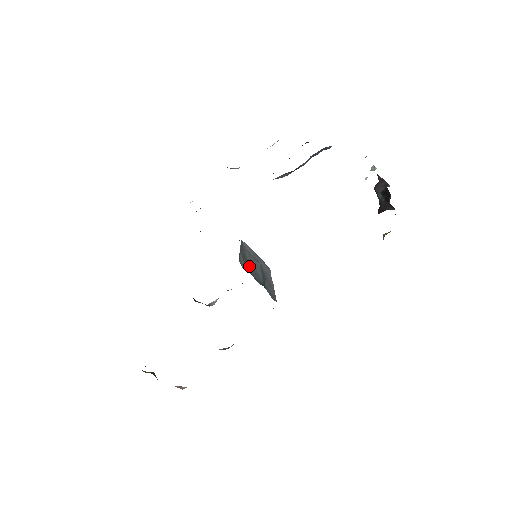
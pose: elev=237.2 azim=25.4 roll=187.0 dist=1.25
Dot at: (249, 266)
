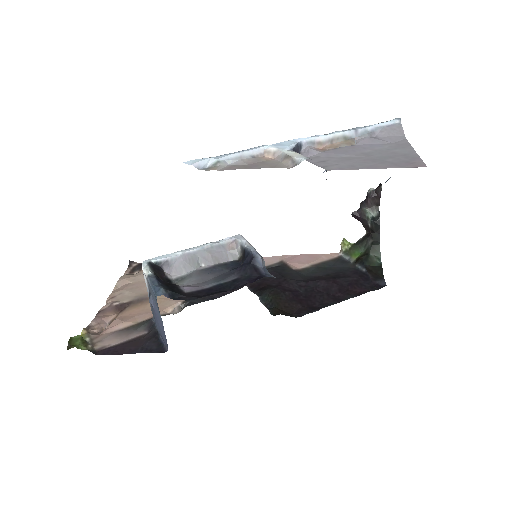
Dot at: occluded
